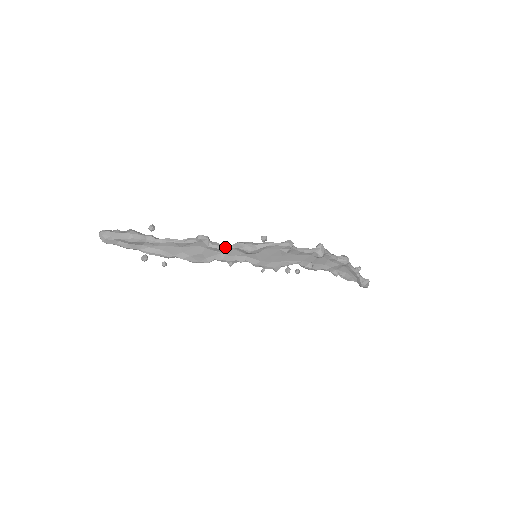
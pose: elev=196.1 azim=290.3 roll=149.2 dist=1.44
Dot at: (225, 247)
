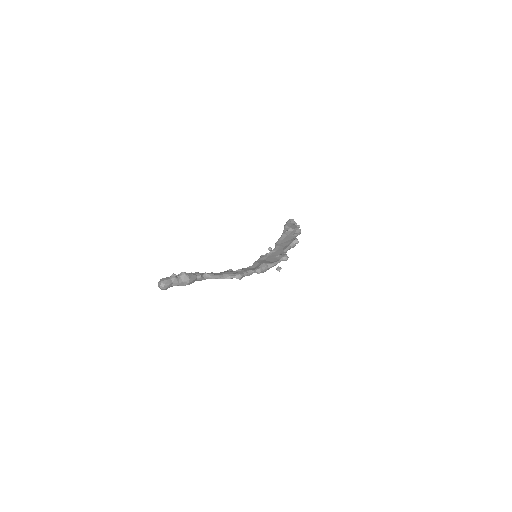
Dot at: (250, 274)
